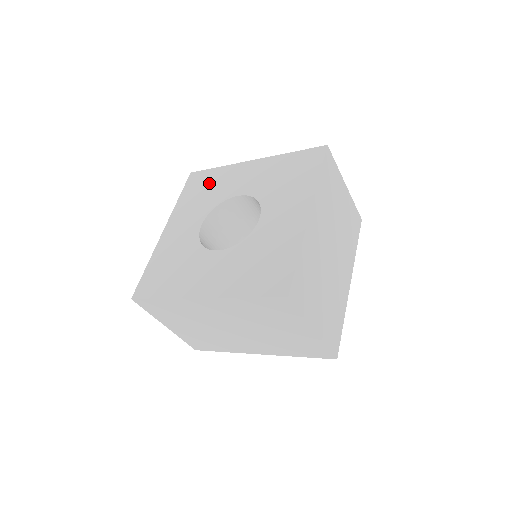
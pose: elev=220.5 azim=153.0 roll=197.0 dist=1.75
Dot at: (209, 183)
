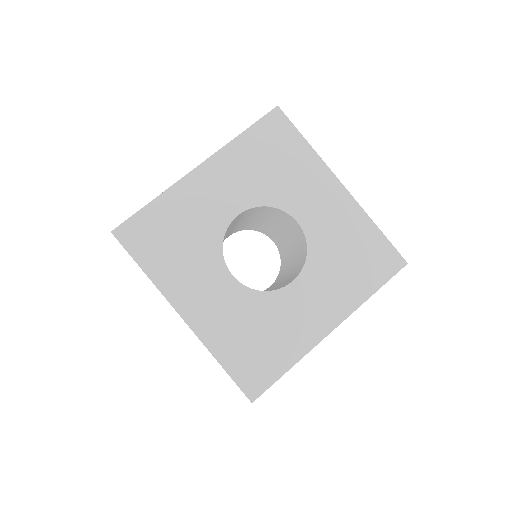
Dot at: (284, 157)
